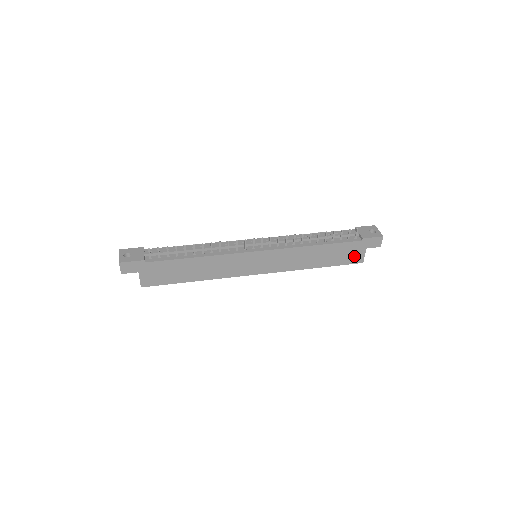
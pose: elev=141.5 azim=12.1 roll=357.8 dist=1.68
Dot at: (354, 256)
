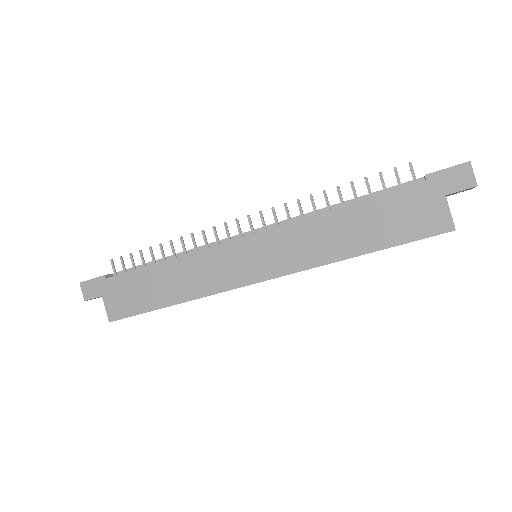
Dot at: (427, 218)
